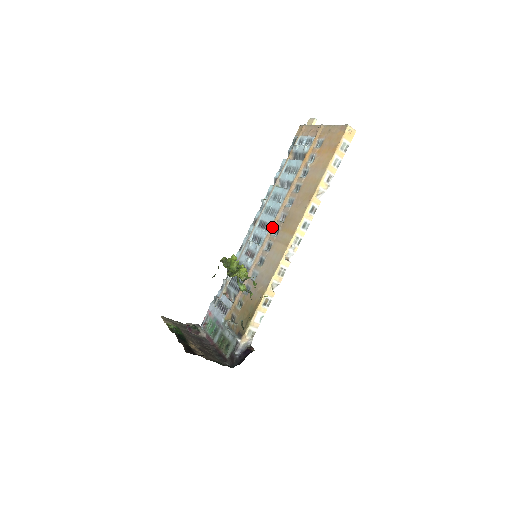
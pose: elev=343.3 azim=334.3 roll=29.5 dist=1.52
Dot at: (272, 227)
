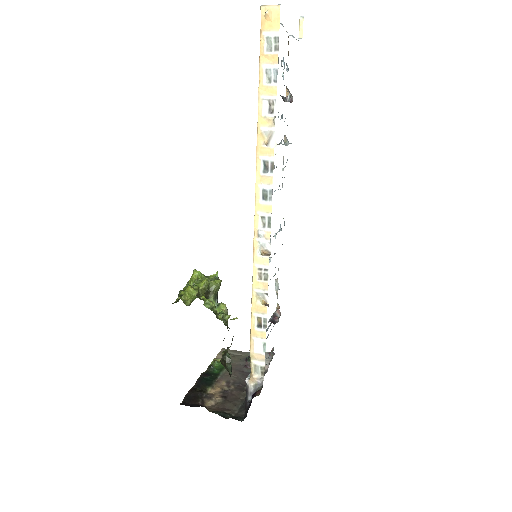
Dot at: occluded
